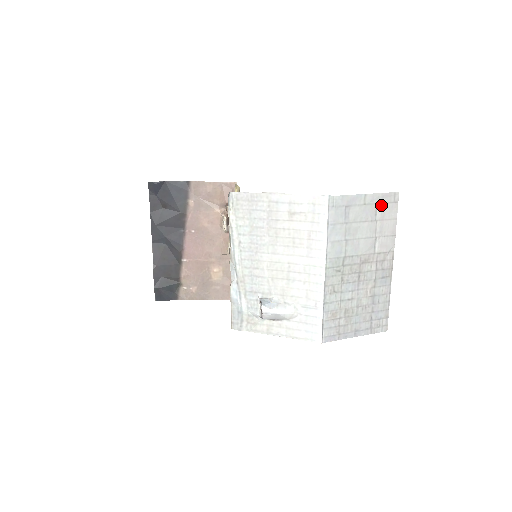
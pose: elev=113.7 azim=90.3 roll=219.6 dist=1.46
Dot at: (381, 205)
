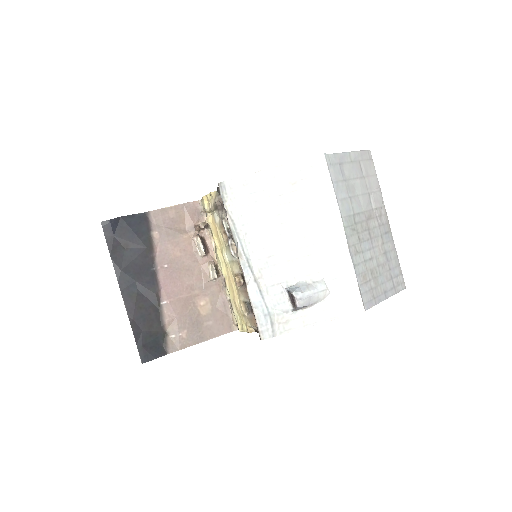
Dot at: (362, 162)
